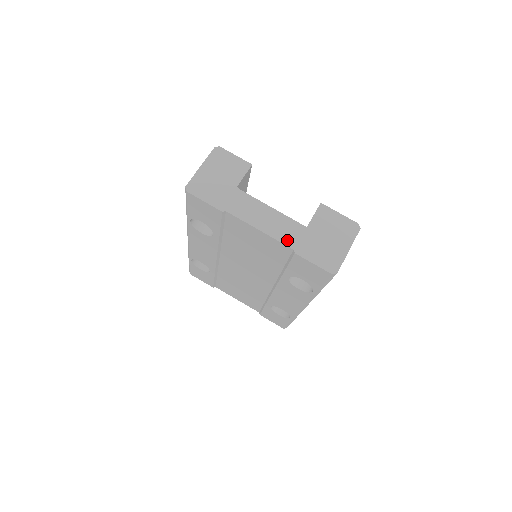
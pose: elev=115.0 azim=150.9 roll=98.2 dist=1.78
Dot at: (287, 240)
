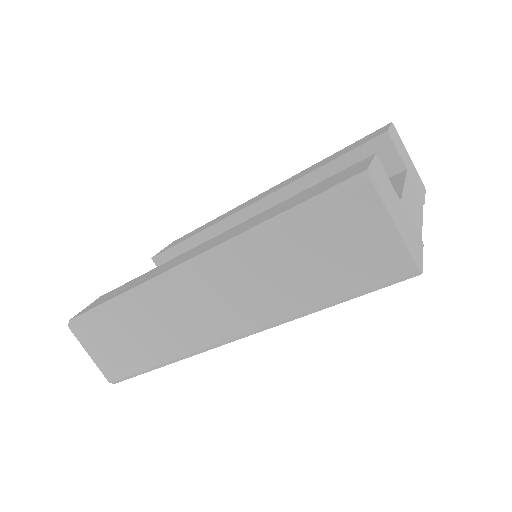
Dot at: (420, 200)
